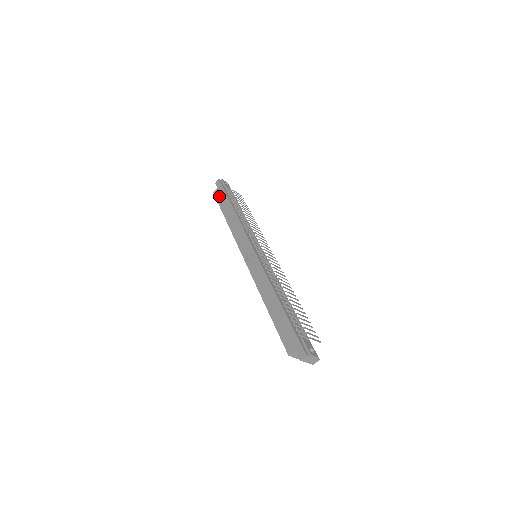
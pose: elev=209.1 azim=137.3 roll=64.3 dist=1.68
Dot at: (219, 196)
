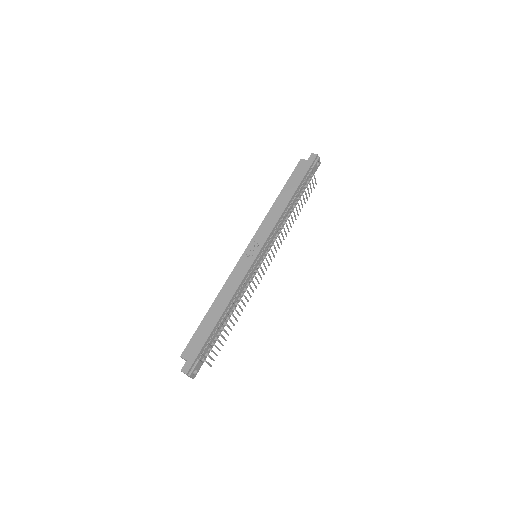
Dot at: (299, 170)
